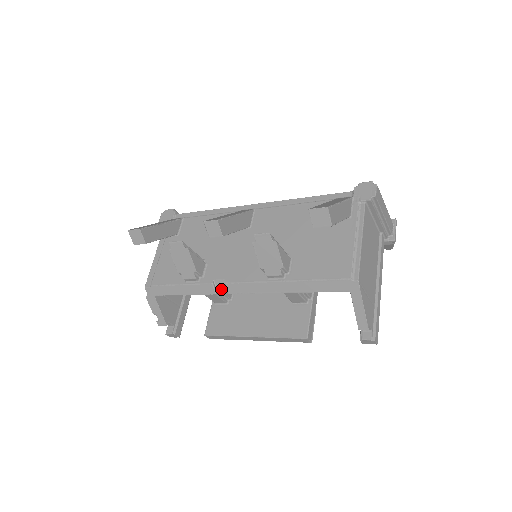
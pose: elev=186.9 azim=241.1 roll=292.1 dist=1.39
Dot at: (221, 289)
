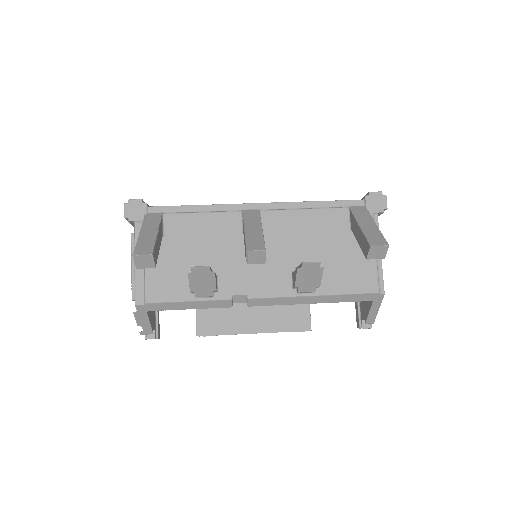
Dot at: (238, 302)
